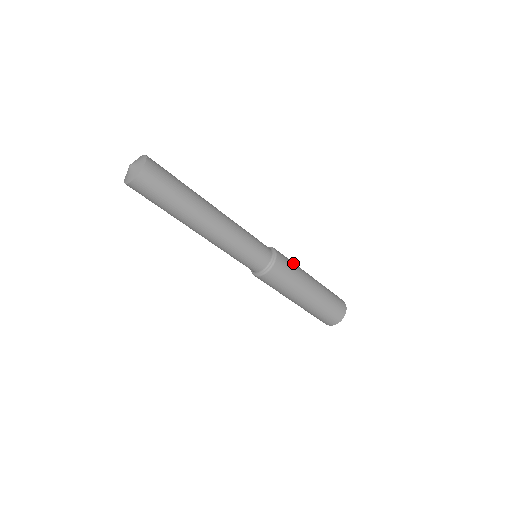
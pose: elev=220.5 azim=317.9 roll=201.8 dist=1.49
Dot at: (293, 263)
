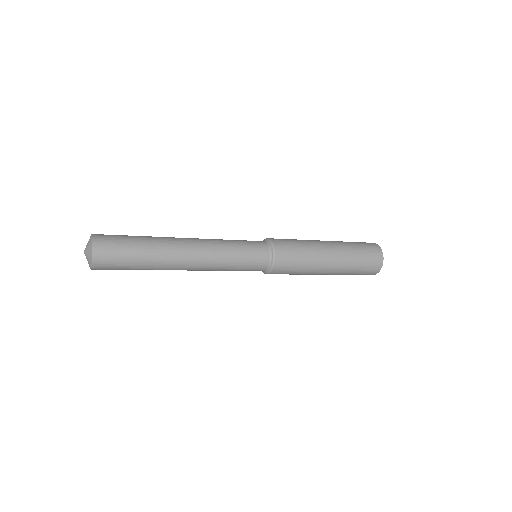
Dot at: (299, 243)
